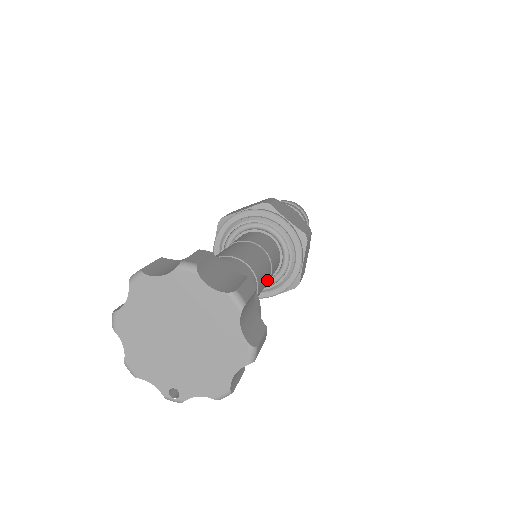
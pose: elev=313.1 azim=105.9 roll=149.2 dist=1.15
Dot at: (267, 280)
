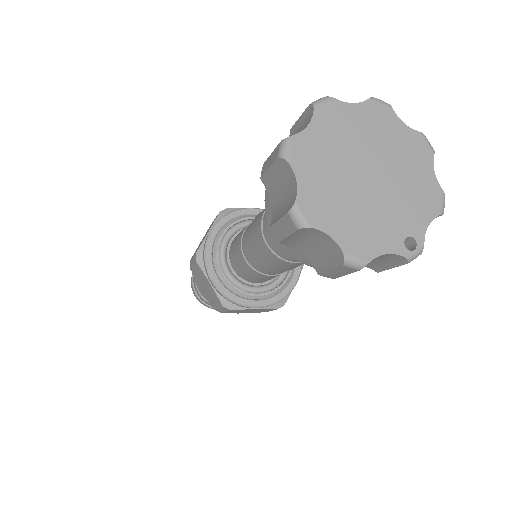
Dot at: occluded
